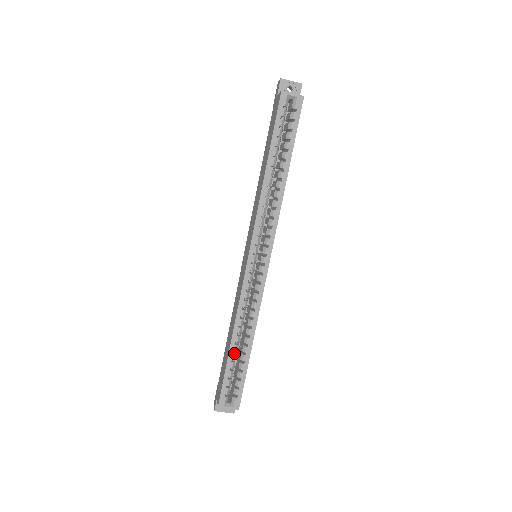
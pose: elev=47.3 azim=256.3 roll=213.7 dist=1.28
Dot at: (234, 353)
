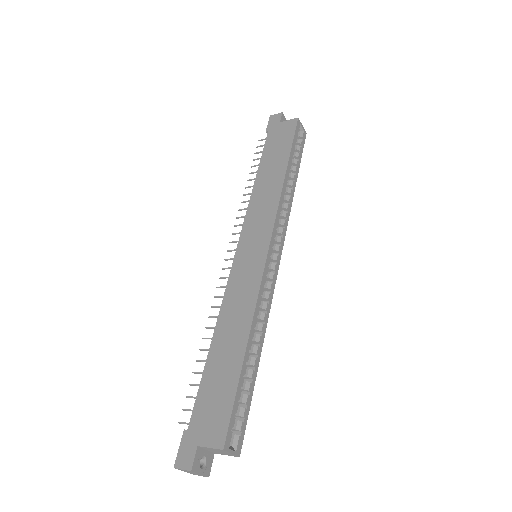
Dot at: occluded
